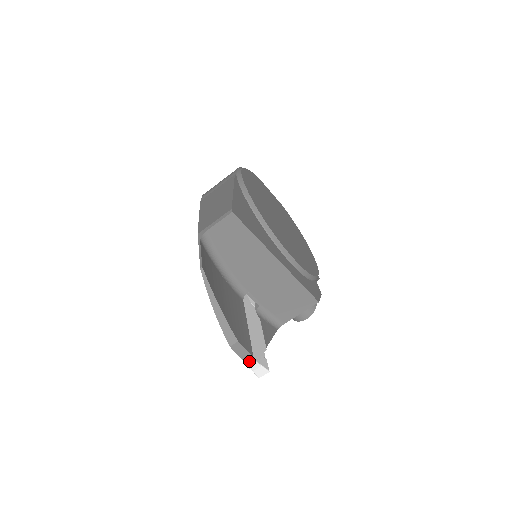
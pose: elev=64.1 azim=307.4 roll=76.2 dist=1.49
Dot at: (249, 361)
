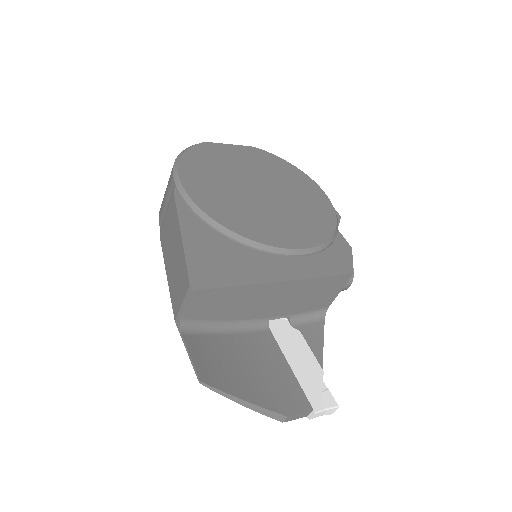
Dot at: (311, 416)
